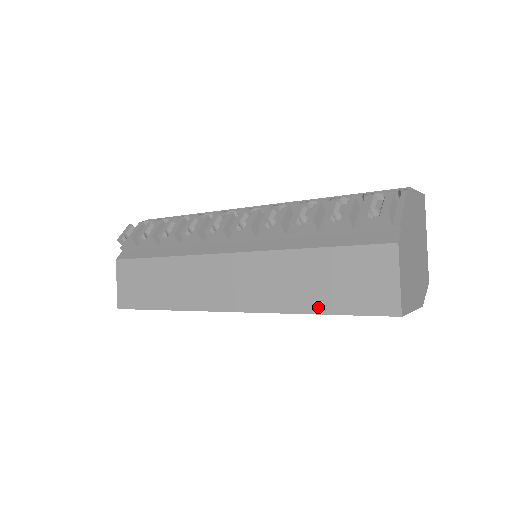
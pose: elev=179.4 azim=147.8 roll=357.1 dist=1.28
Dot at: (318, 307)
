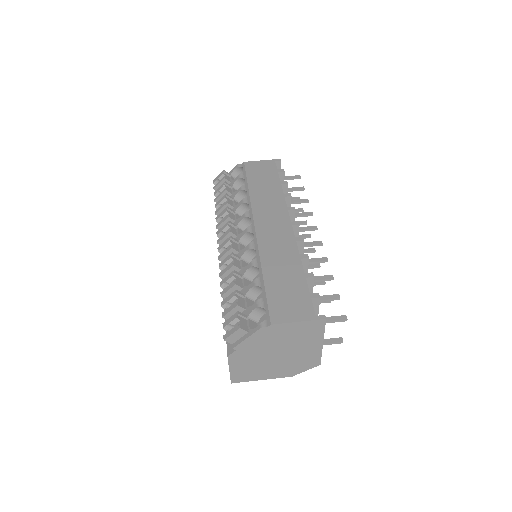
Dot at: occluded
